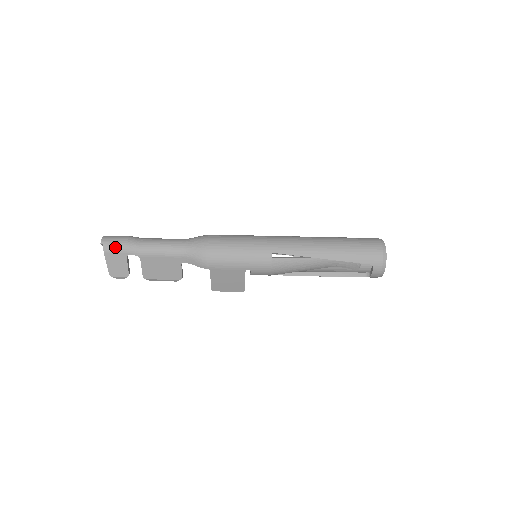
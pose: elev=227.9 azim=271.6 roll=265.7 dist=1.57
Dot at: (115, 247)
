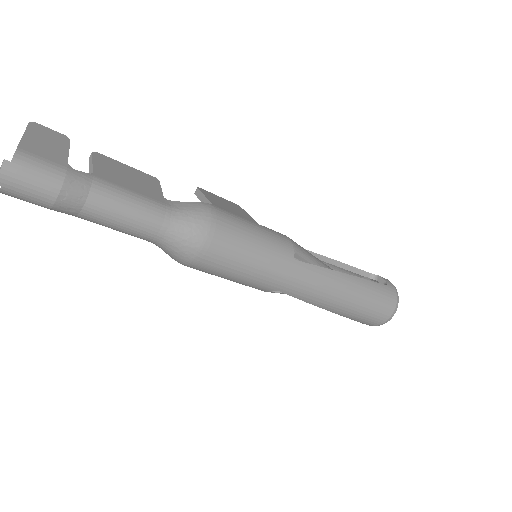
Dot at: (28, 198)
